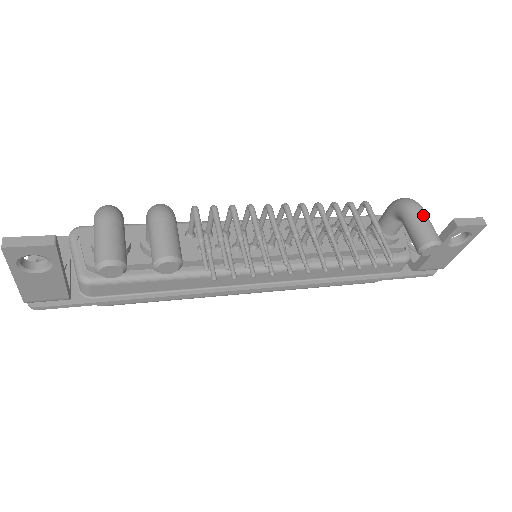
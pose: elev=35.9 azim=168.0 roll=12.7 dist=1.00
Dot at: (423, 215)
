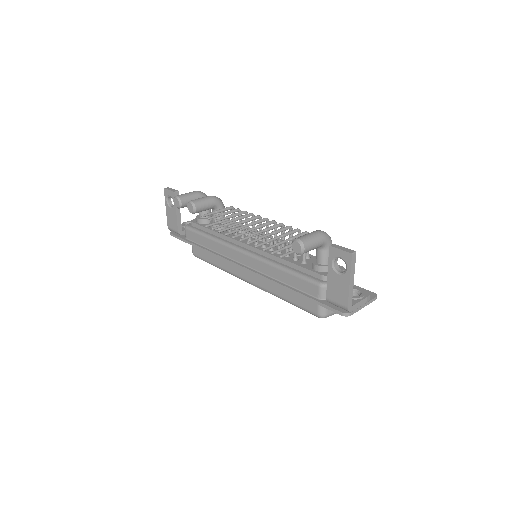
Dot at: (313, 233)
